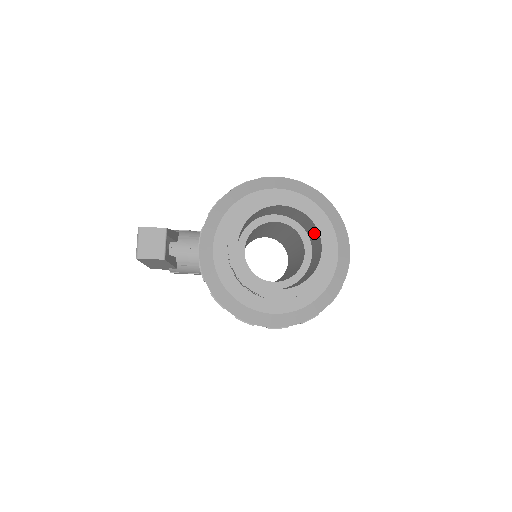
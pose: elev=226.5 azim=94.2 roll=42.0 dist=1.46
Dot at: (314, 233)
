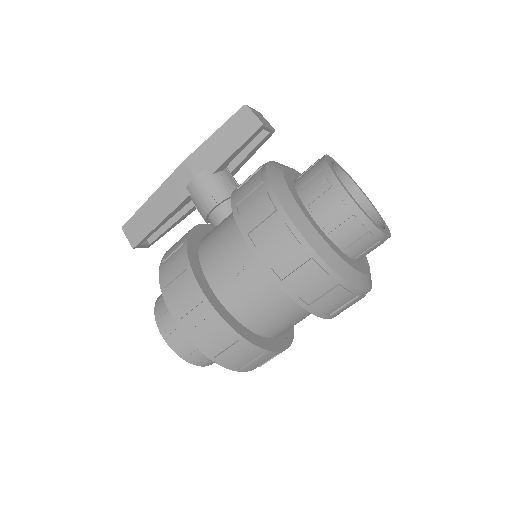
Dot at: occluded
